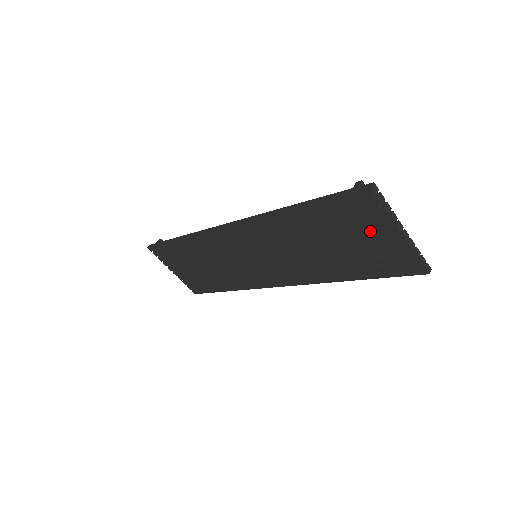
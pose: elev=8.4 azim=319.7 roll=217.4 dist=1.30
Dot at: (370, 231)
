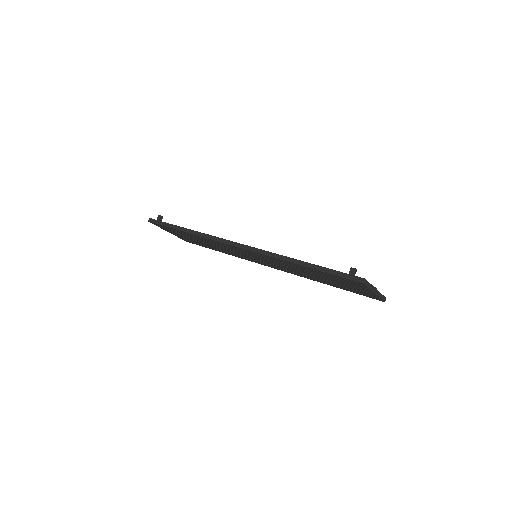
Dot at: (353, 286)
